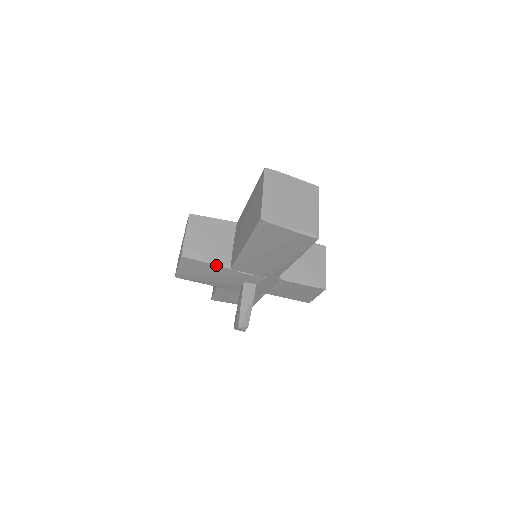
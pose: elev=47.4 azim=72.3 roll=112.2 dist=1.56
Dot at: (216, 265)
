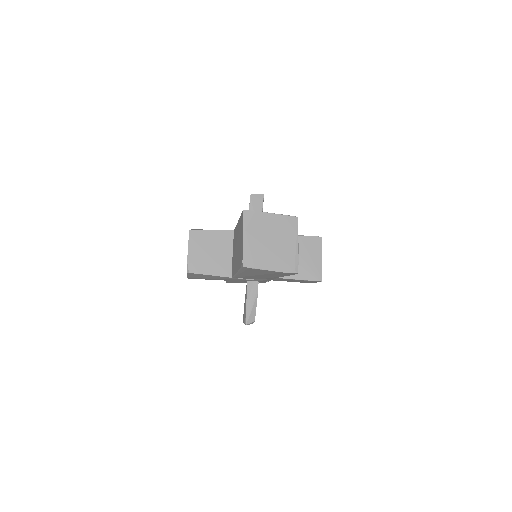
Dot at: (219, 276)
